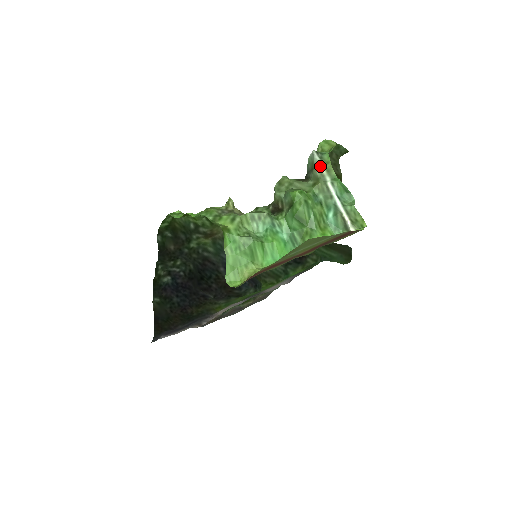
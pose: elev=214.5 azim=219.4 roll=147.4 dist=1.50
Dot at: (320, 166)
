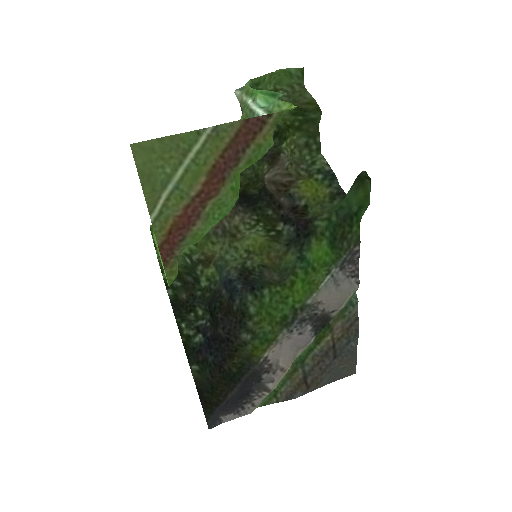
Dot at: (241, 97)
